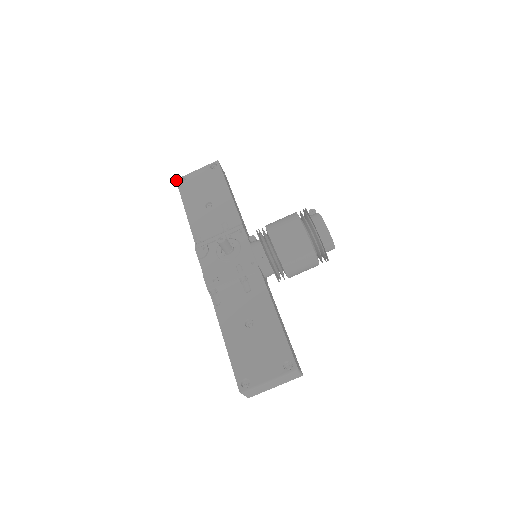
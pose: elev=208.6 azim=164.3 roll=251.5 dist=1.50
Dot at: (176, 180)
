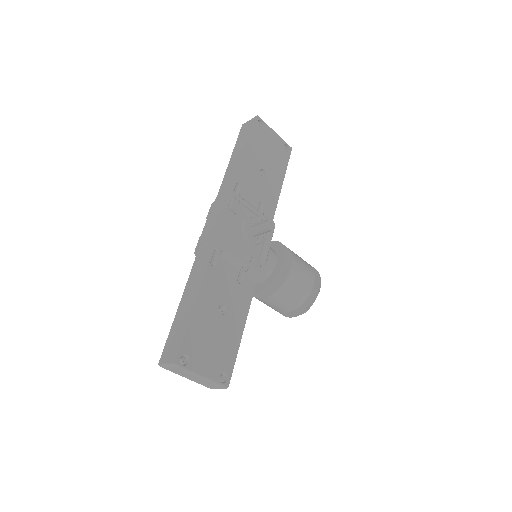
Dot at: (258, 116)
